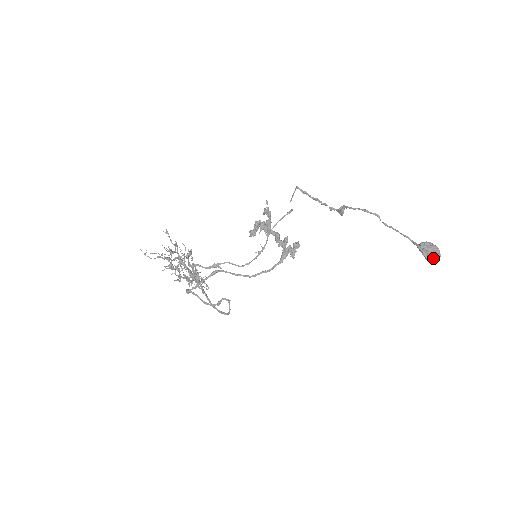
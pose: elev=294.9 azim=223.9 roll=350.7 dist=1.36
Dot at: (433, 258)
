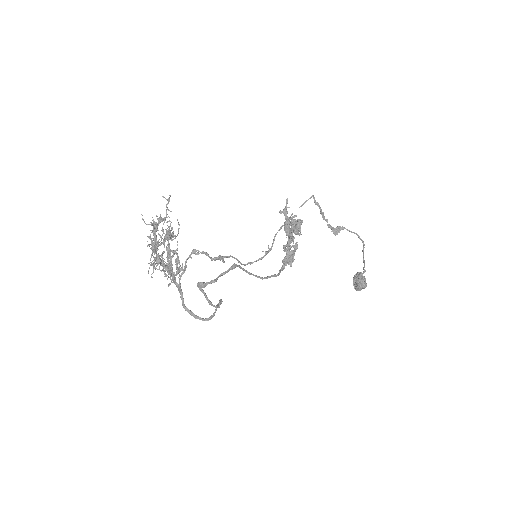
Dot at: (364, 287)
